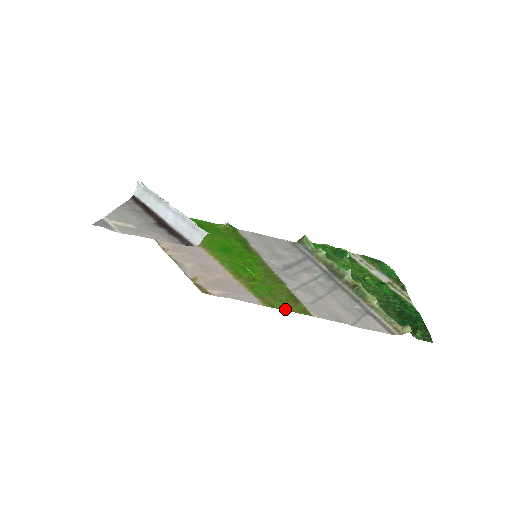
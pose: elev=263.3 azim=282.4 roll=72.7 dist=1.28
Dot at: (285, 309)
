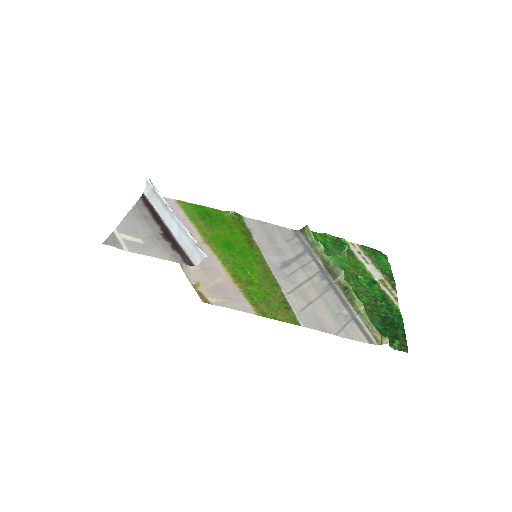
Dot at: (276, 318)
